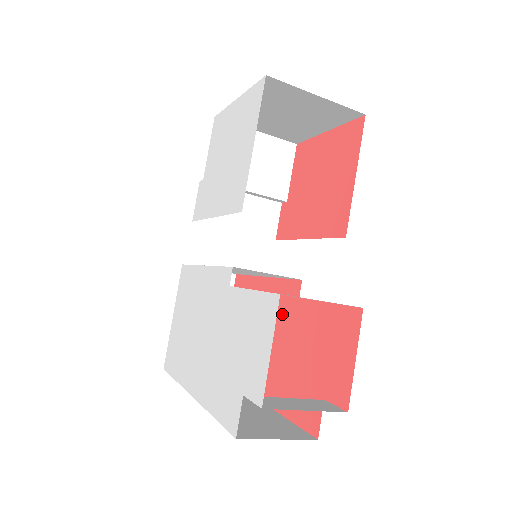
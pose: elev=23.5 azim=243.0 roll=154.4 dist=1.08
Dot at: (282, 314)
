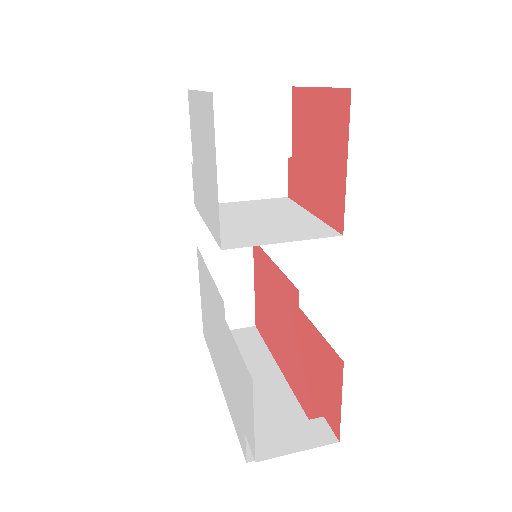
Dot at: (289, 312)
